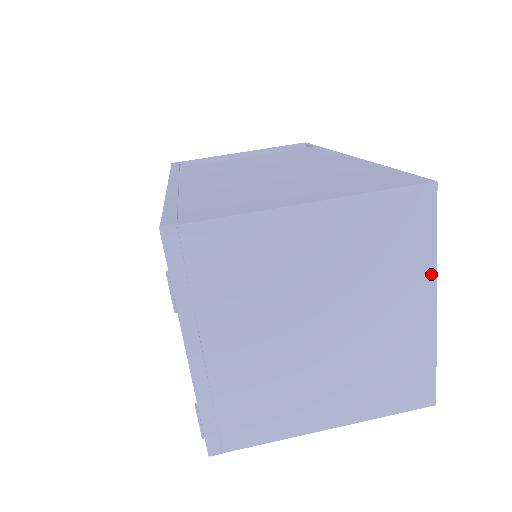
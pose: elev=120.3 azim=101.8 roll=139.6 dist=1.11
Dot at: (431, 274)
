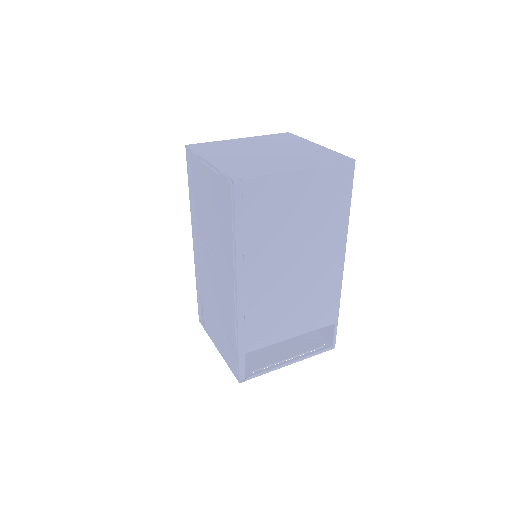
Dot at: (307, 141)
